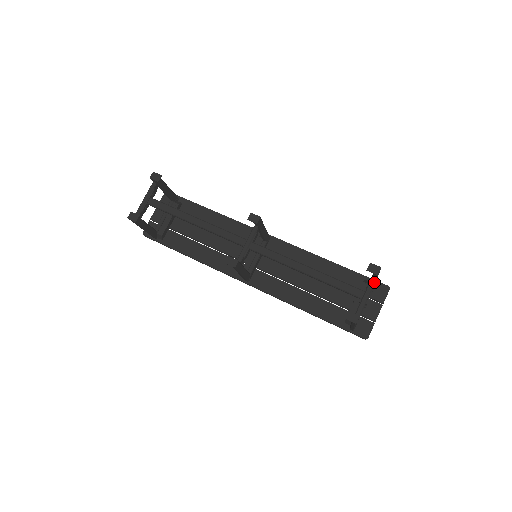
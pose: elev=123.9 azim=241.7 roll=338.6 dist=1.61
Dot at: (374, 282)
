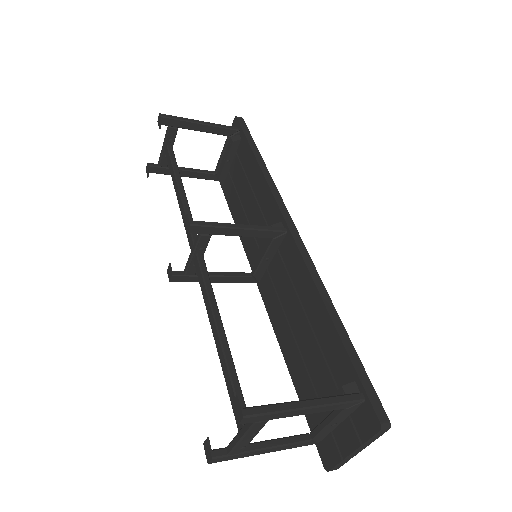
Dot at: (251, 425)
